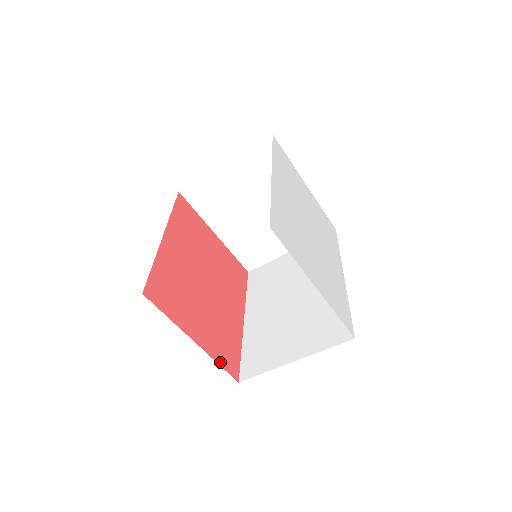
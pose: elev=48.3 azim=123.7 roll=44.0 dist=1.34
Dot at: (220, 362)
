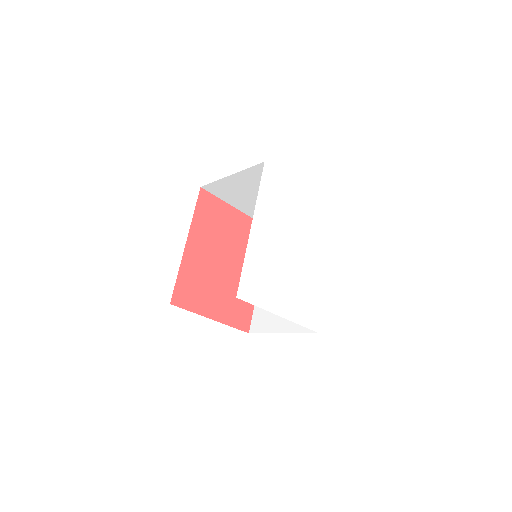
Dot at: (234, 325)
